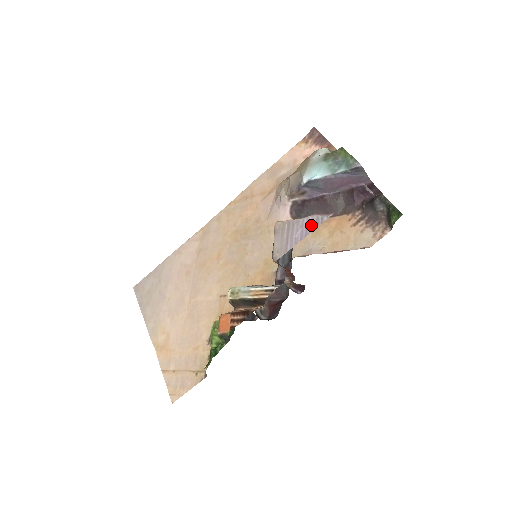
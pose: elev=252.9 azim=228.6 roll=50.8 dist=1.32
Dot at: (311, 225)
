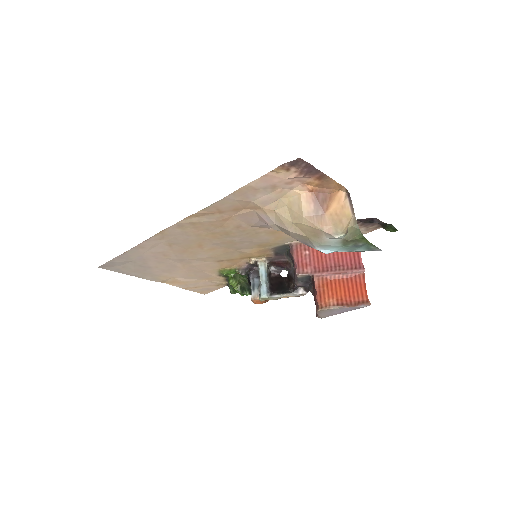
Dot at: (350, 310)
